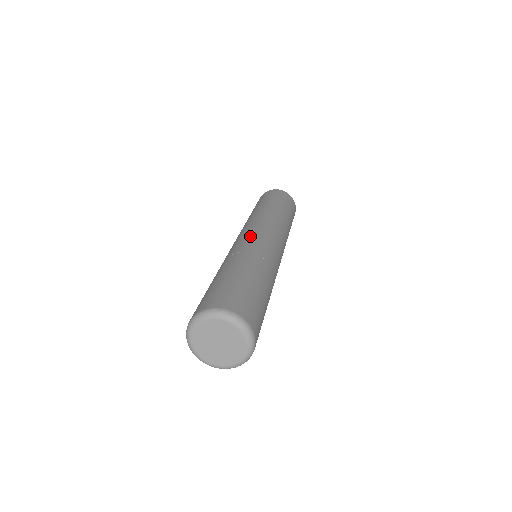
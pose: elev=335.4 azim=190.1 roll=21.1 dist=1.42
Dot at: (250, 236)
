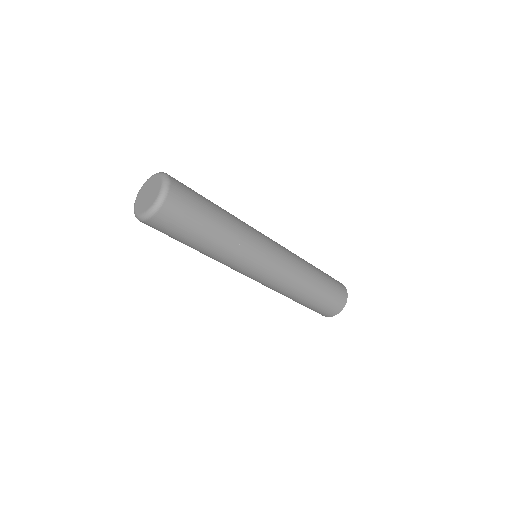
Dot at: occluded
